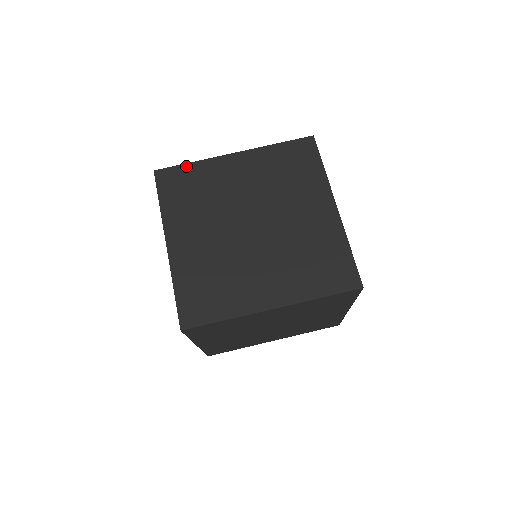
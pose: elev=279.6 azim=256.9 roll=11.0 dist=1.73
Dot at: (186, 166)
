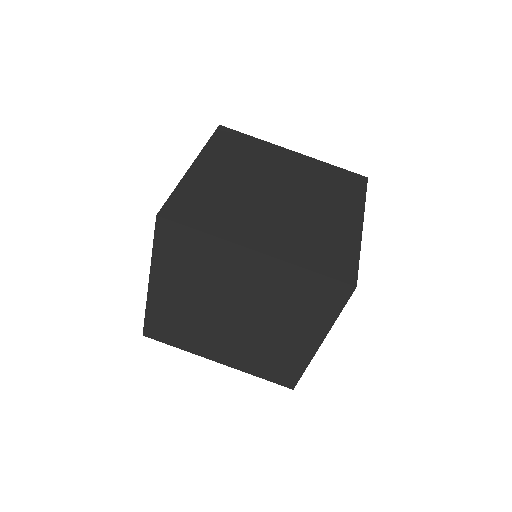
Dot at: (195, 232)
